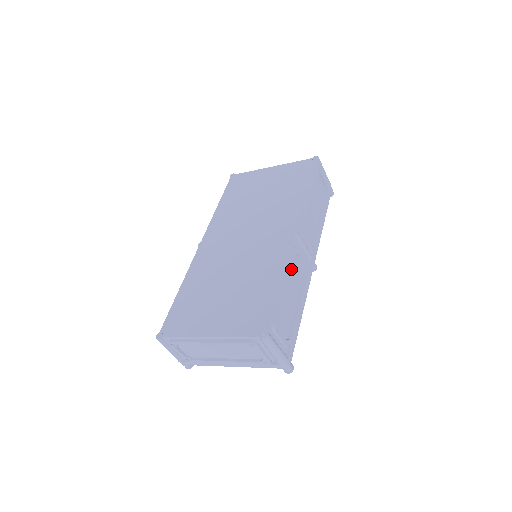
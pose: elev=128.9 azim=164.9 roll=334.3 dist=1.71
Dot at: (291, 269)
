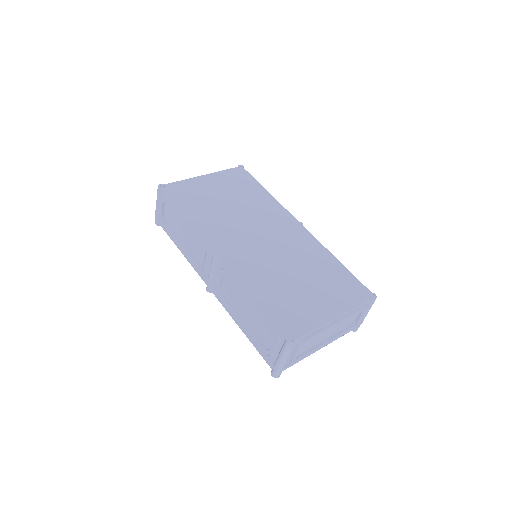
Dot at: occluded
